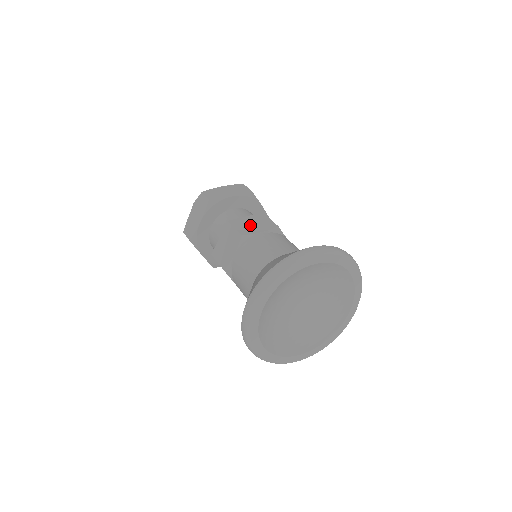
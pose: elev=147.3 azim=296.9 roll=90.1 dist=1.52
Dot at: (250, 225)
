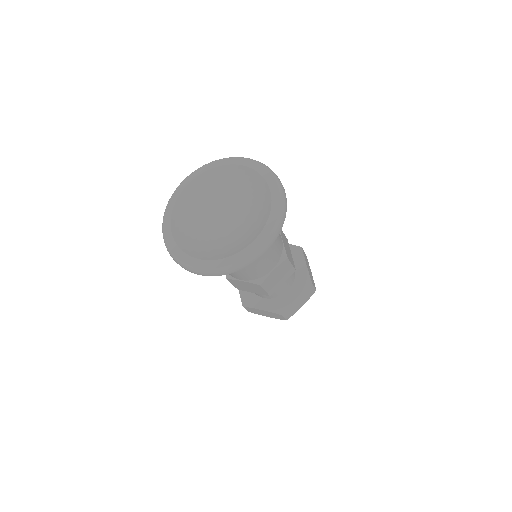
Dot at: occluded
